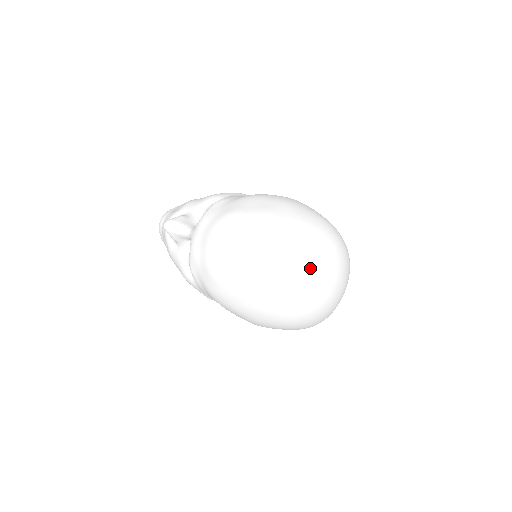
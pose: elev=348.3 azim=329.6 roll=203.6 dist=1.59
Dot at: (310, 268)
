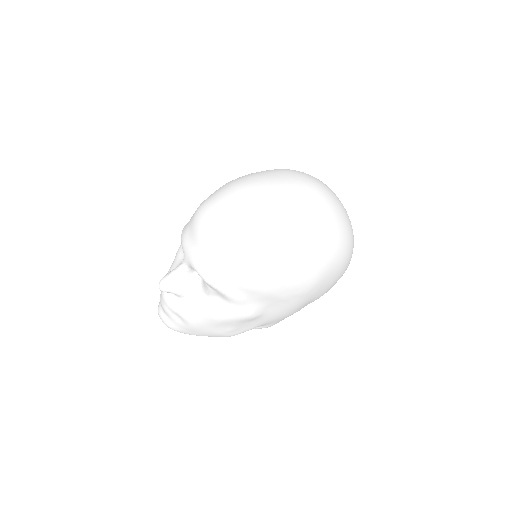
Dot at: (292, 184)
